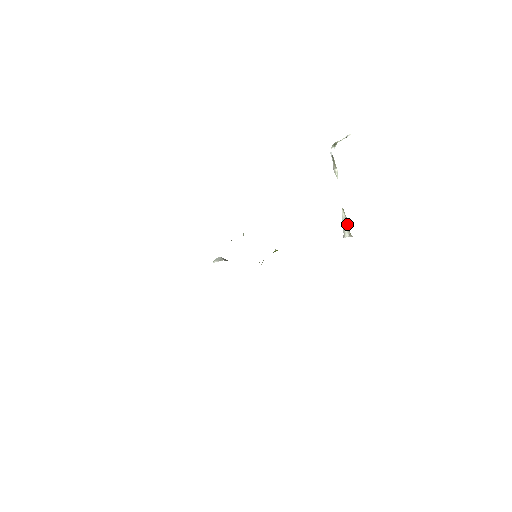
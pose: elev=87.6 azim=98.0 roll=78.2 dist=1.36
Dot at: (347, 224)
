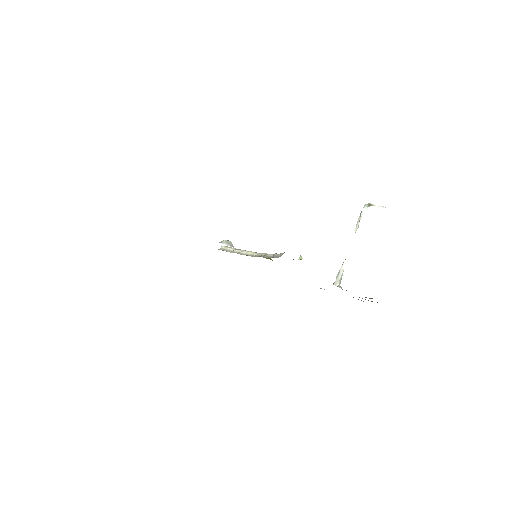
Dot at: occluded
